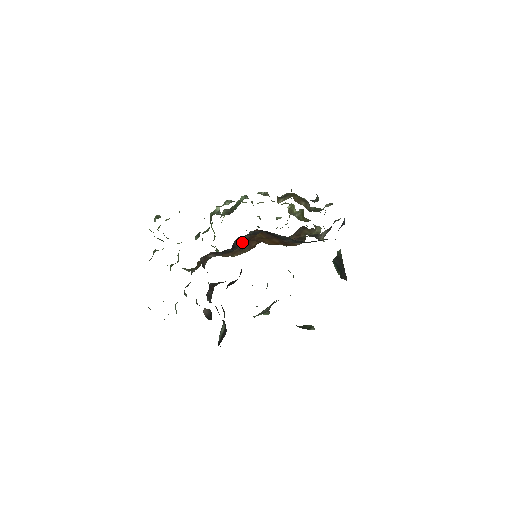
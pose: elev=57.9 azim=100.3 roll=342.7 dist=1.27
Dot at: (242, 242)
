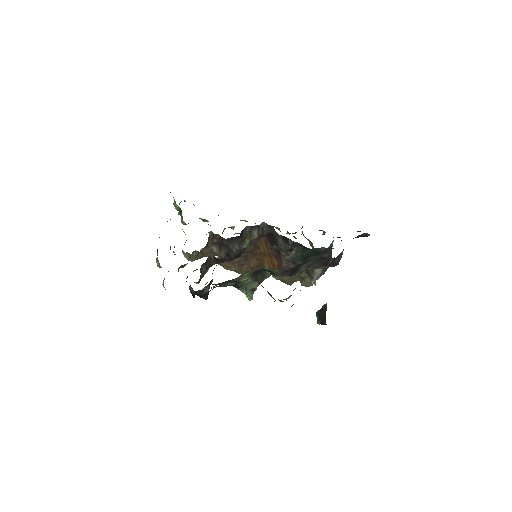
Dot at: (248, 242)
